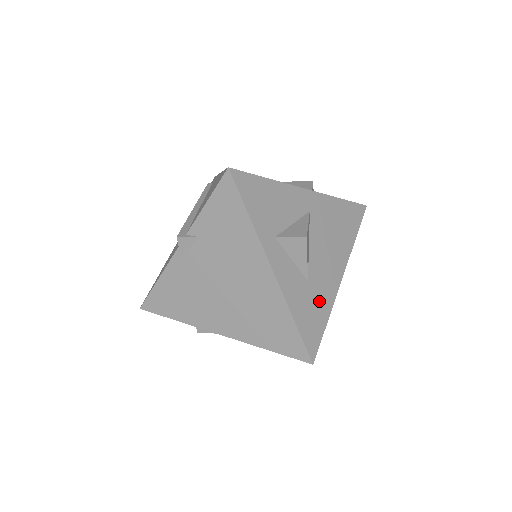
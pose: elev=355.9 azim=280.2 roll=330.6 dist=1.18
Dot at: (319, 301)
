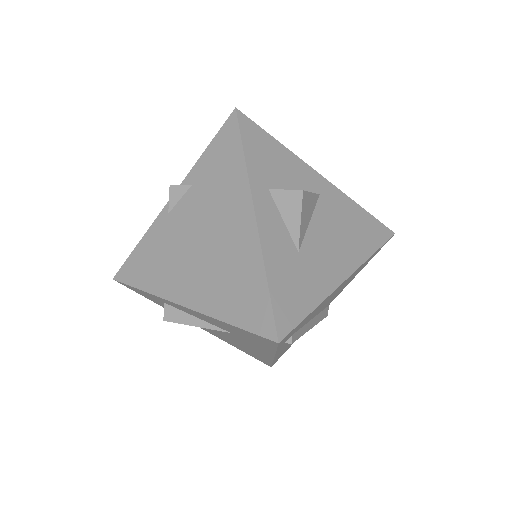
Dot at: (308, 281)
